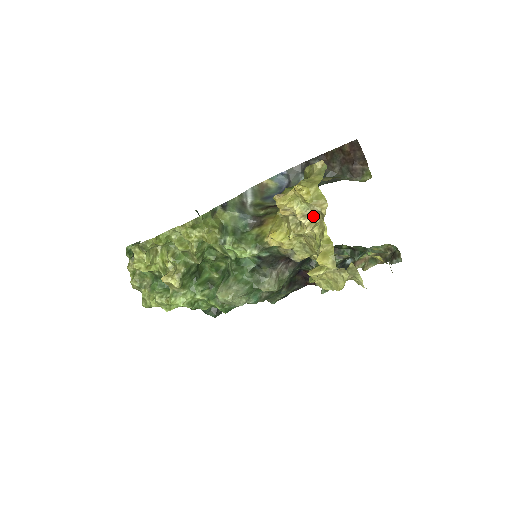
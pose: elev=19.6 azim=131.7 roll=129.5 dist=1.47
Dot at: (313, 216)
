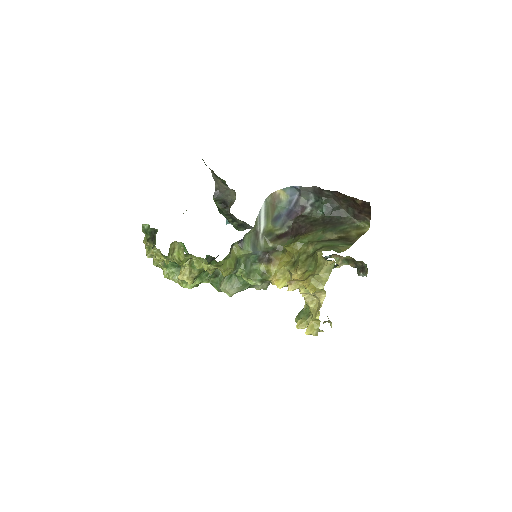
Dot at: (312, 295)
